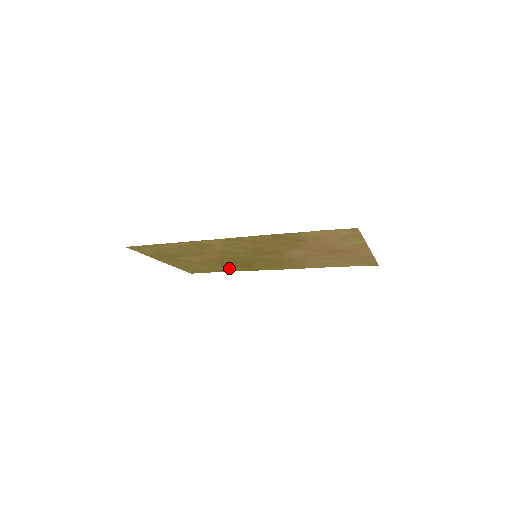
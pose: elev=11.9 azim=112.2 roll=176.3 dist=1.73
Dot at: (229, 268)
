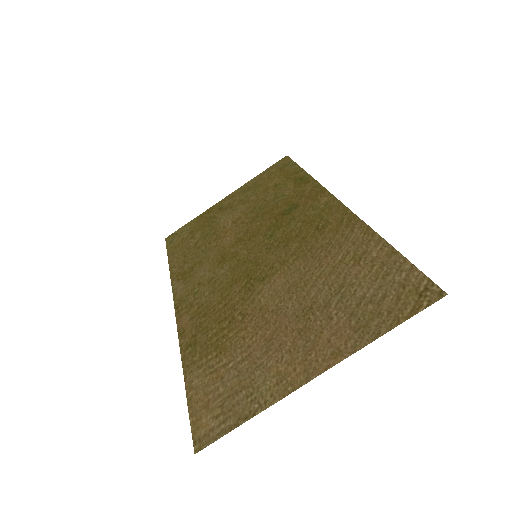
Dot at: (292, 187)
